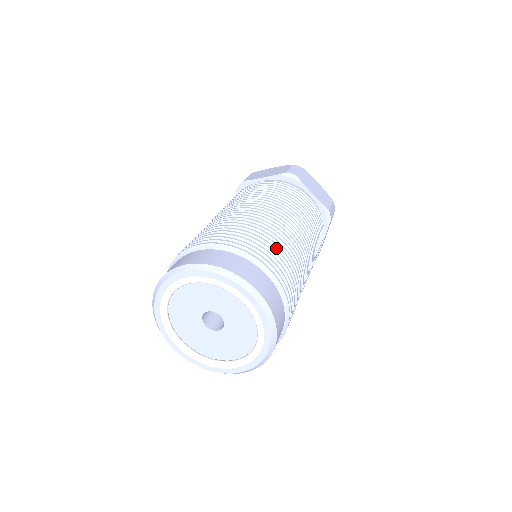
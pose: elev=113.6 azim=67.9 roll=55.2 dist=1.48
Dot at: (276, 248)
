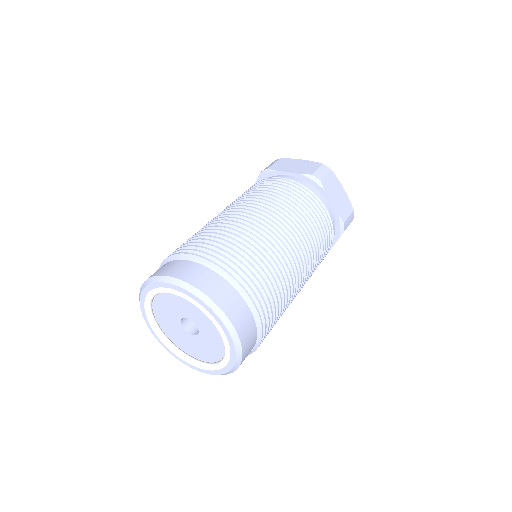
Dot at: (266, 273)
